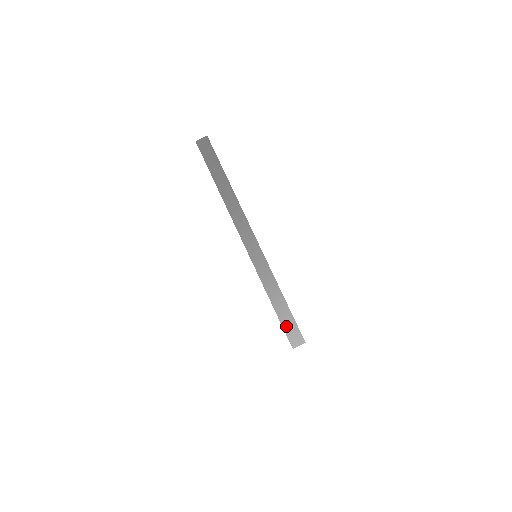
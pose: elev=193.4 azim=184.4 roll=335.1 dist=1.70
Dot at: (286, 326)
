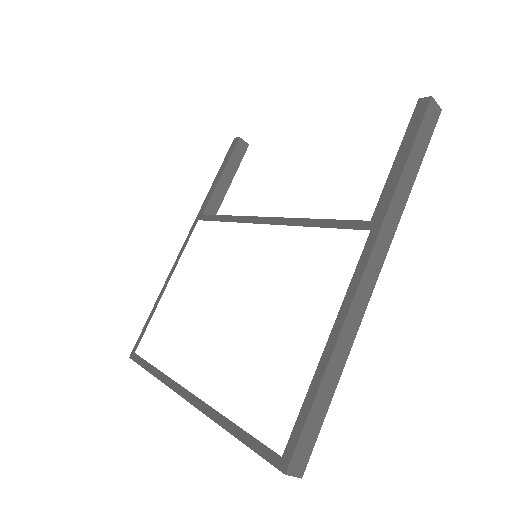
Dot at: (306, 434)
